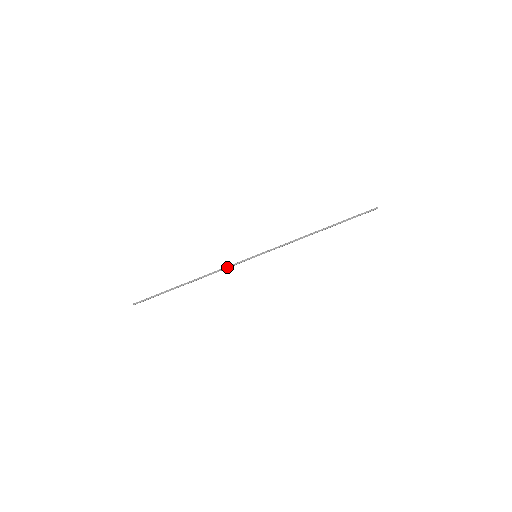
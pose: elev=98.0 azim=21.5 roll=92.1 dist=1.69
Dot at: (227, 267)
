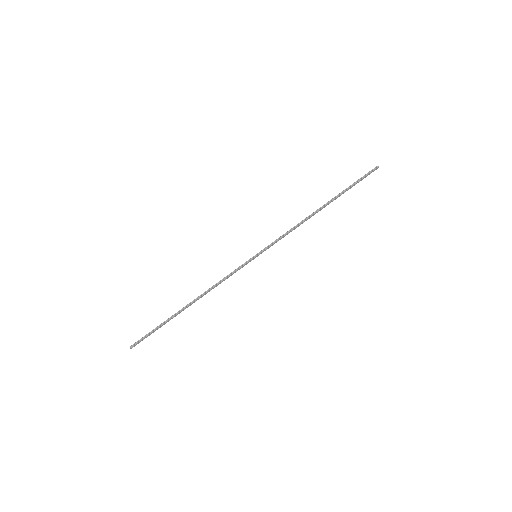
Dot at: (226, 277)
